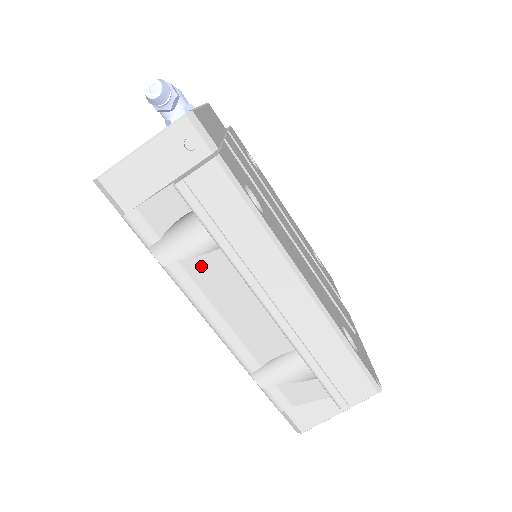
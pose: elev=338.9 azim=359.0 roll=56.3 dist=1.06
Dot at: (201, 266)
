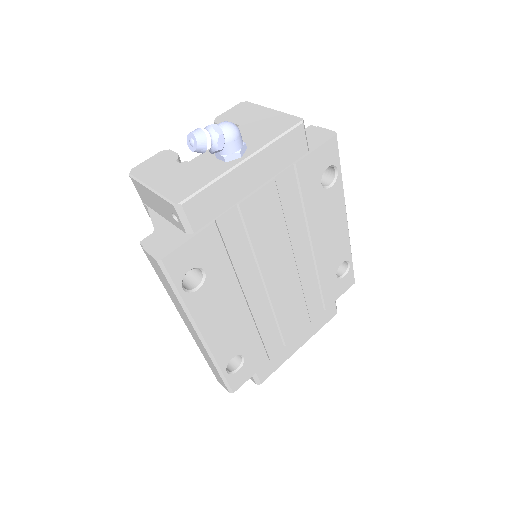
Dot at: occluded
